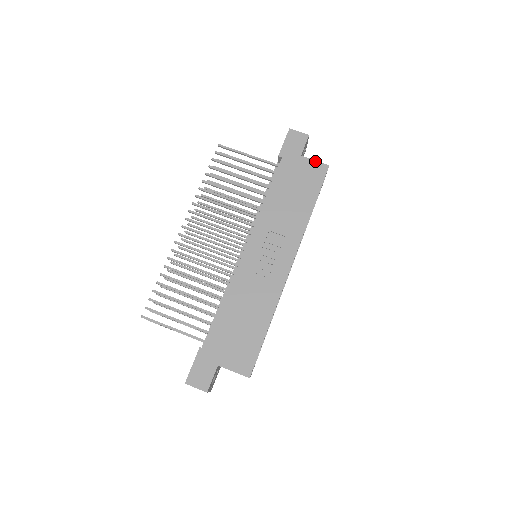
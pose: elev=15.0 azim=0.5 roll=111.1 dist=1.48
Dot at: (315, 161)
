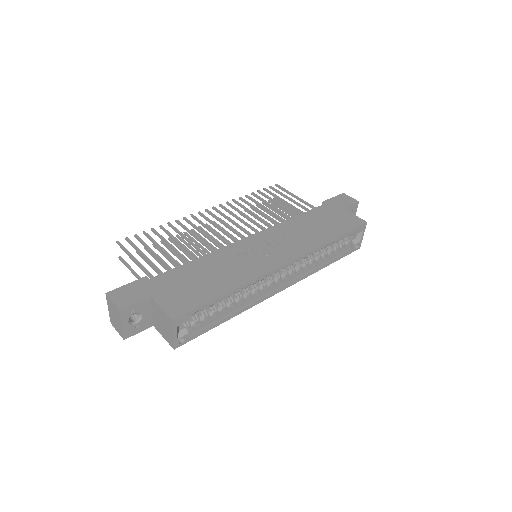
Dot at: (355, 215)
